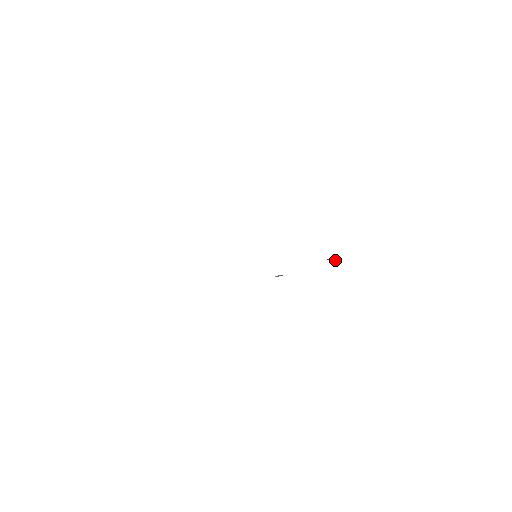
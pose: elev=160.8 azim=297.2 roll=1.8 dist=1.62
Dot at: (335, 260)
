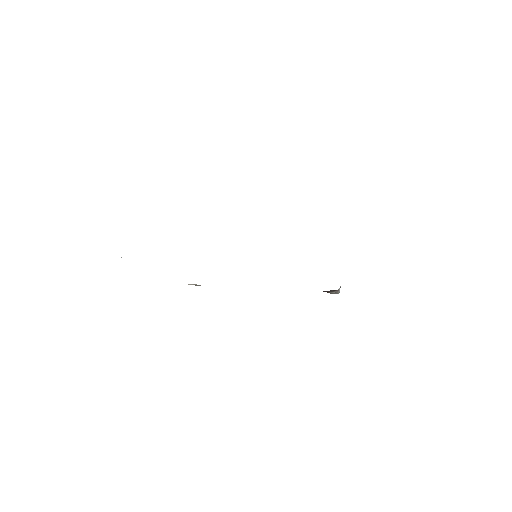
Dot at: (326, 291)
